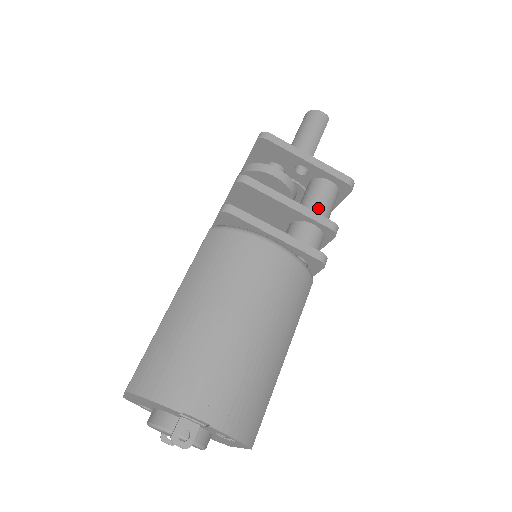
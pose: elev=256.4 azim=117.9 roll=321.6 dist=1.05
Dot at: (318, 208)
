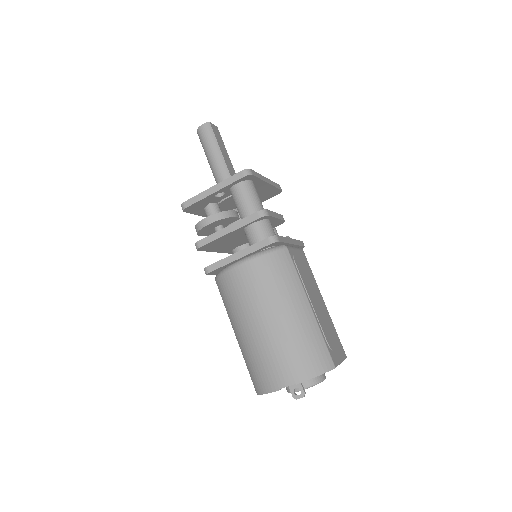
Dot at: (245, 210)
